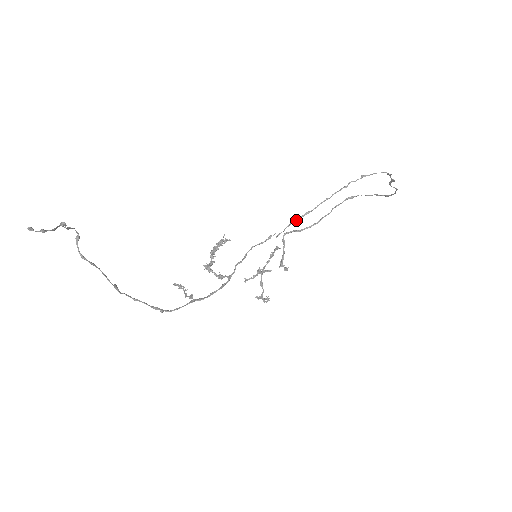
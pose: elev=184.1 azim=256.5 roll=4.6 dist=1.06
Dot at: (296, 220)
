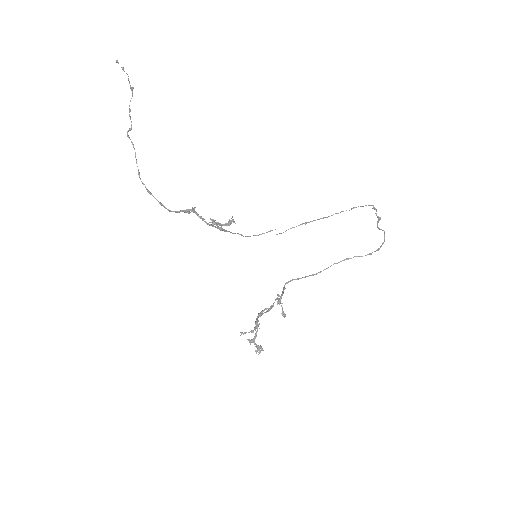
Dot at: occluded
